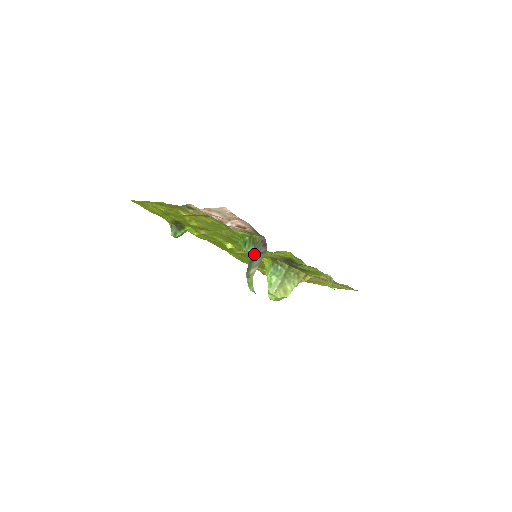
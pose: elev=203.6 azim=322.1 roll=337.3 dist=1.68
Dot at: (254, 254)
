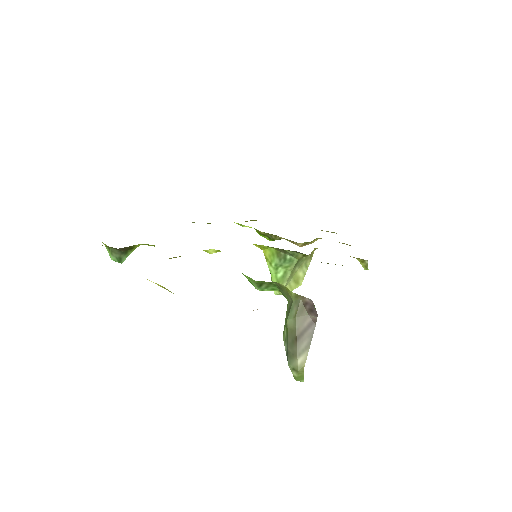
Dot at: (296, 329)
